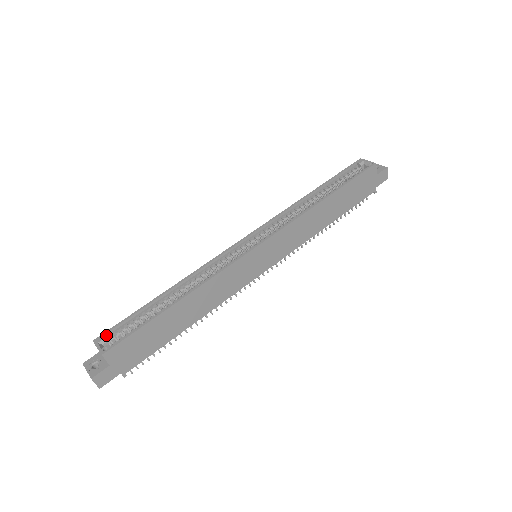
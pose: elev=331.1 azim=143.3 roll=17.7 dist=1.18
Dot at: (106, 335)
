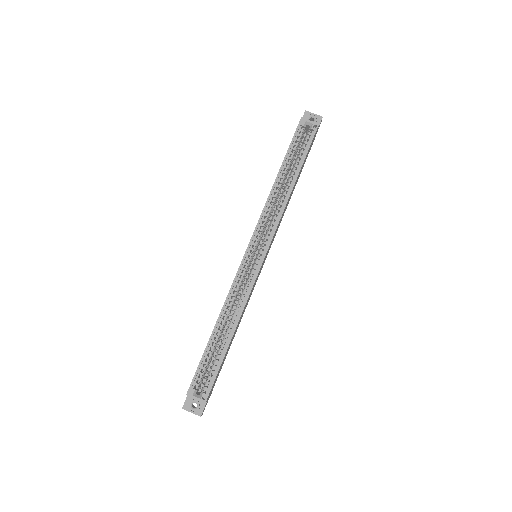
Dot at: (192, 385)
